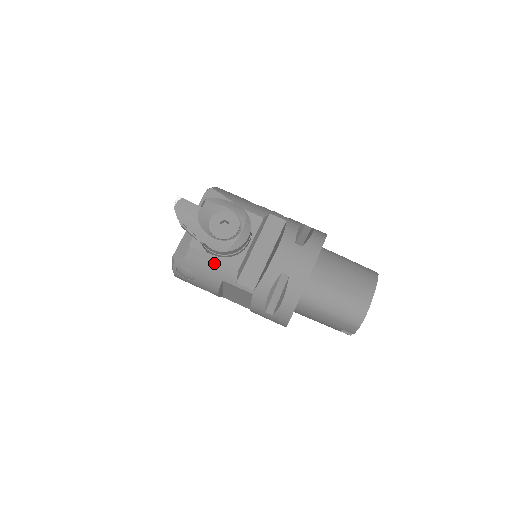
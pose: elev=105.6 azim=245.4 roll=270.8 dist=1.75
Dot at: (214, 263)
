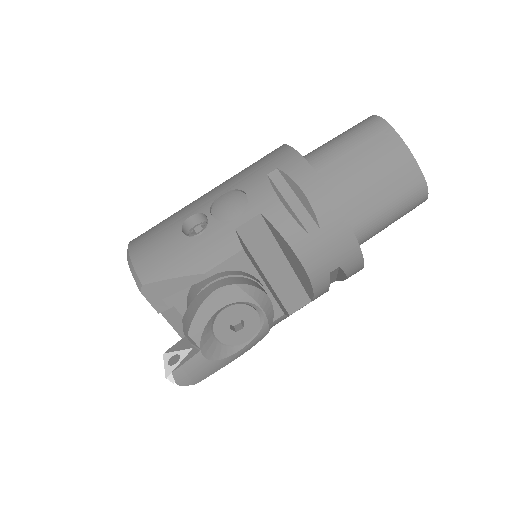
Dot at: occluded
